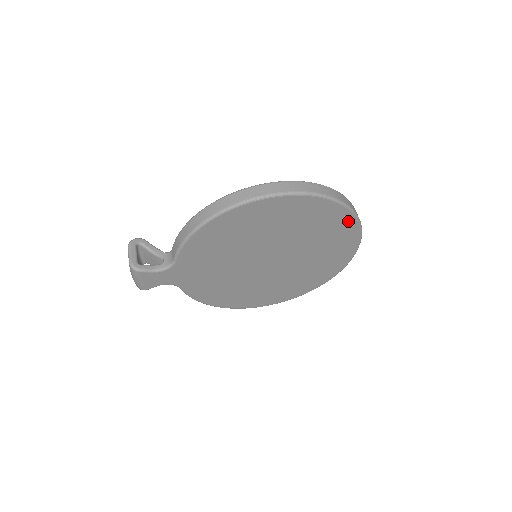
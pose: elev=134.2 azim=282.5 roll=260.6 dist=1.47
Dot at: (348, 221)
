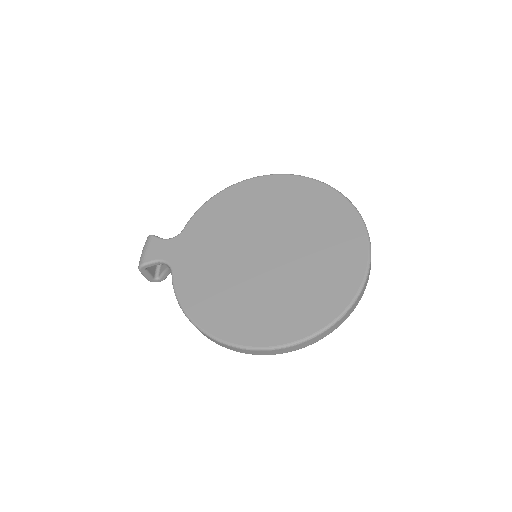
Dot at: (347, 212)
